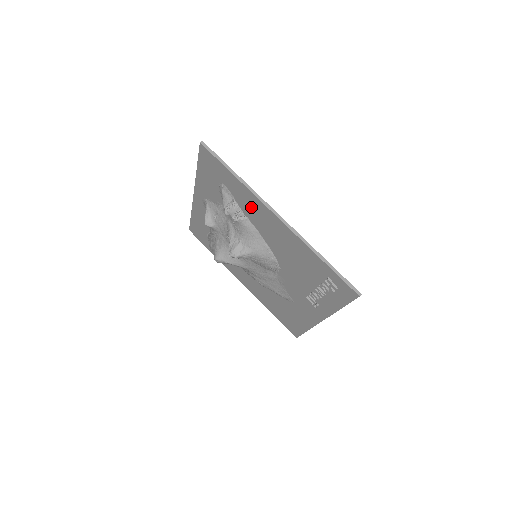
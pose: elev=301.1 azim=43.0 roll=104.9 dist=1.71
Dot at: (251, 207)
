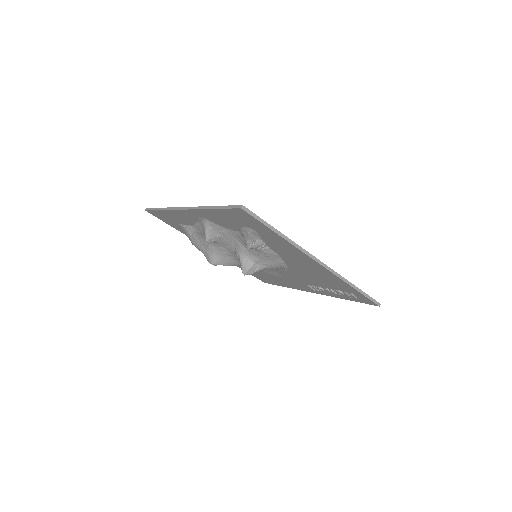
Dot at: (284, 249)
